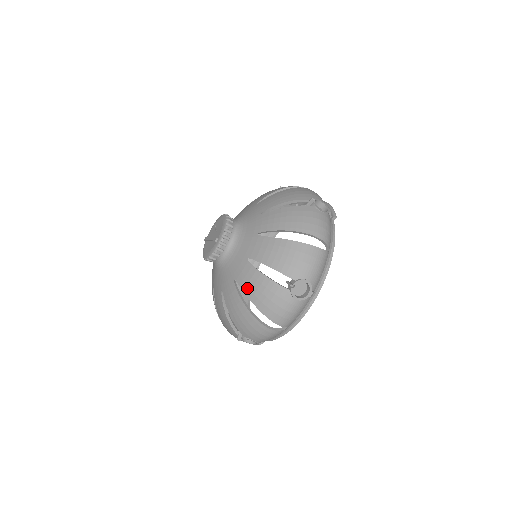
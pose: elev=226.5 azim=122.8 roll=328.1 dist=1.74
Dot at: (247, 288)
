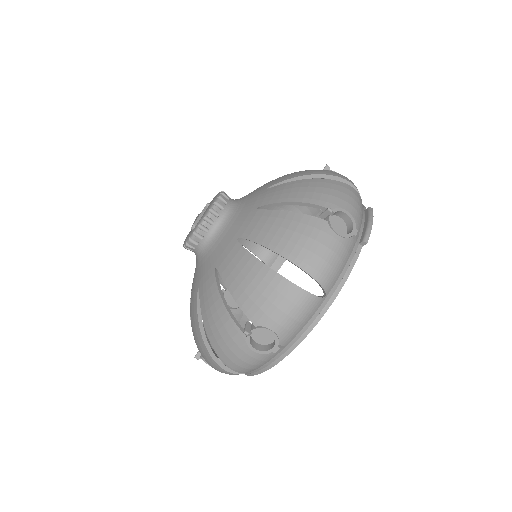
Dot at: (204, 307)
